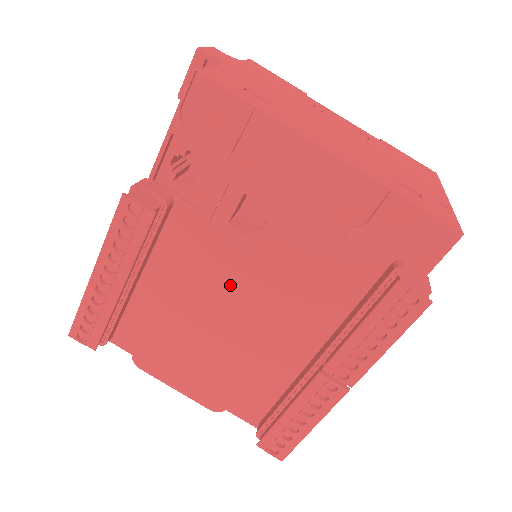
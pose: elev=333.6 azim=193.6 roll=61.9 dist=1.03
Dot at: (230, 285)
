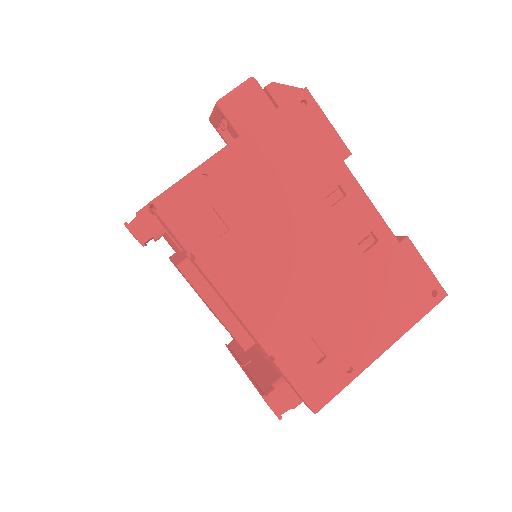
Dot at: occluded
